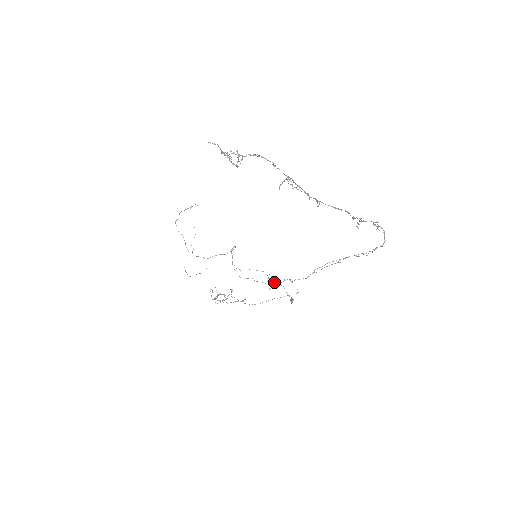
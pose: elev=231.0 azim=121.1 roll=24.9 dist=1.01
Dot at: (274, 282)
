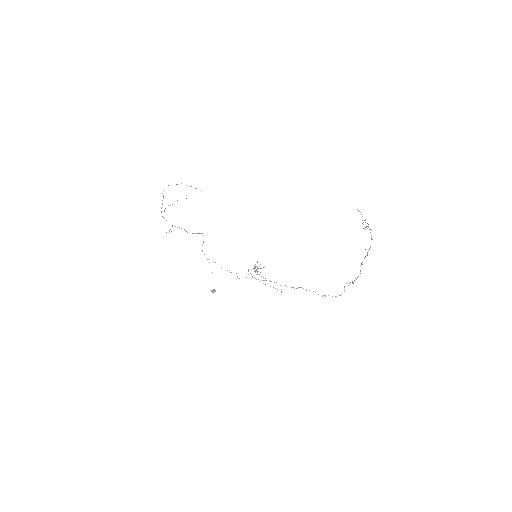
Dot at: (252, 277)
